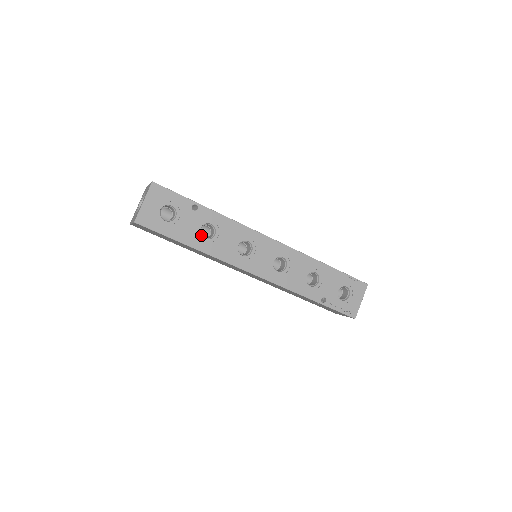
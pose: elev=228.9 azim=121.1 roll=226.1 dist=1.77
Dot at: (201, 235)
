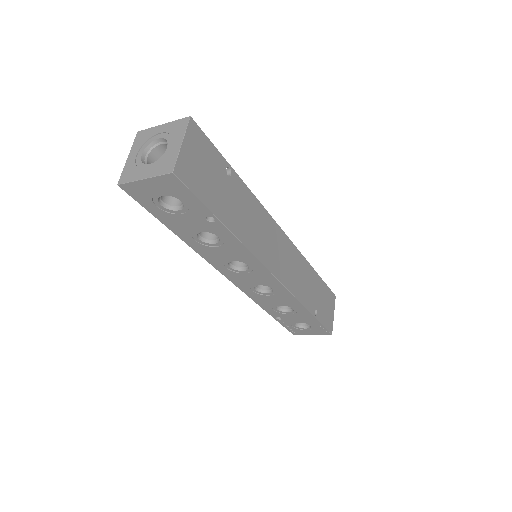
Dot at: (198, 233)
